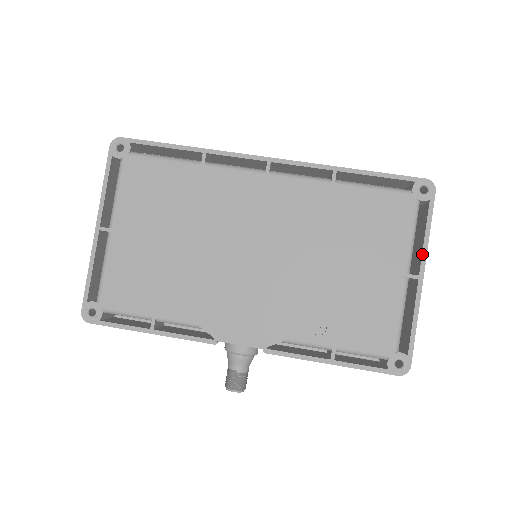
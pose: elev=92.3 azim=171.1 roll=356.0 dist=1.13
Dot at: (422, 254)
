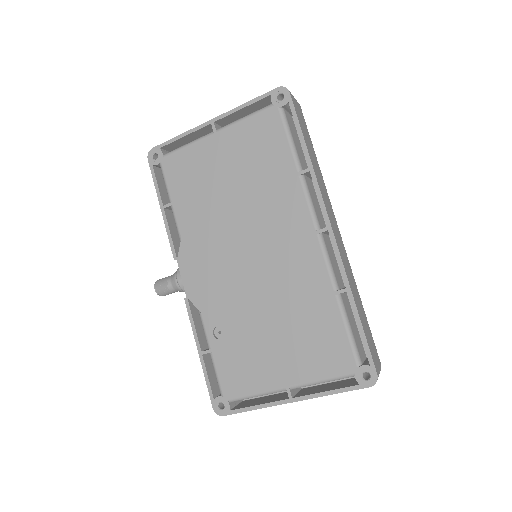
Dot at: (310, 394)
